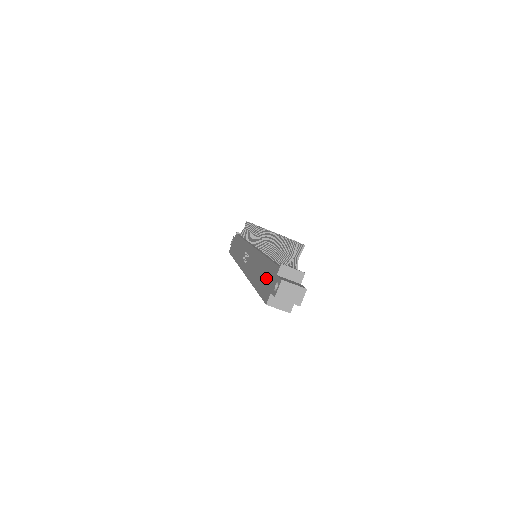
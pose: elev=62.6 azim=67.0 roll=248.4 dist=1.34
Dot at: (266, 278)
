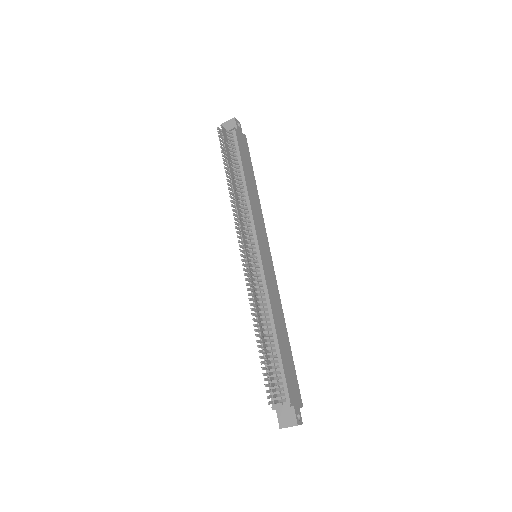
Dot at: occluded
